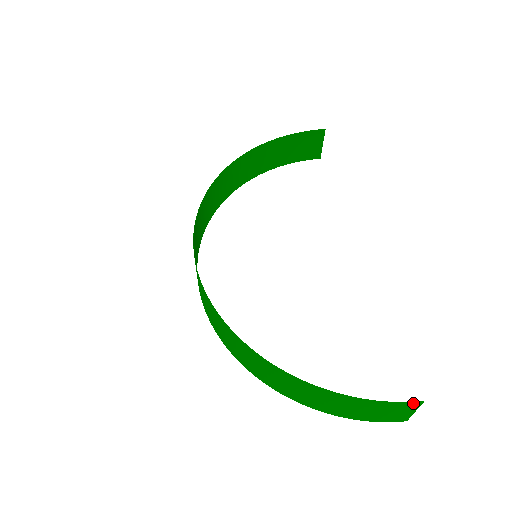
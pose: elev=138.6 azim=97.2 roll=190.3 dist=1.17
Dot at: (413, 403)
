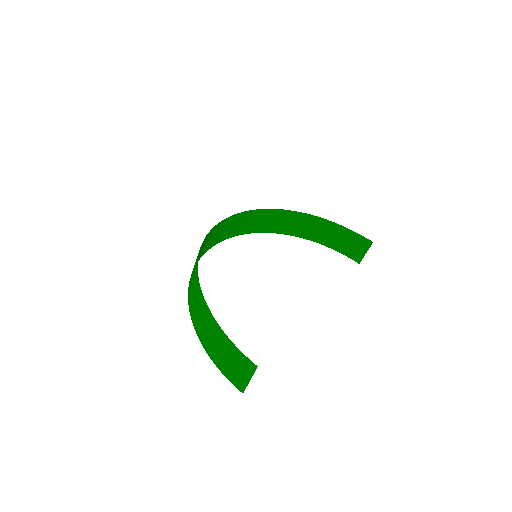
Dot at: (251, 363)
